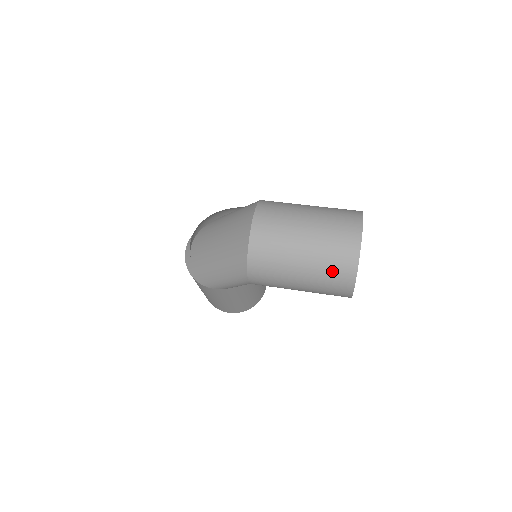
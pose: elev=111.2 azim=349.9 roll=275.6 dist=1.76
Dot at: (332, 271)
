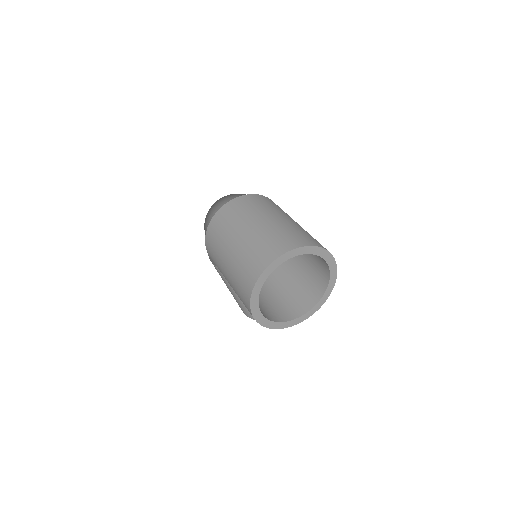
Dot at: (241, 274)
